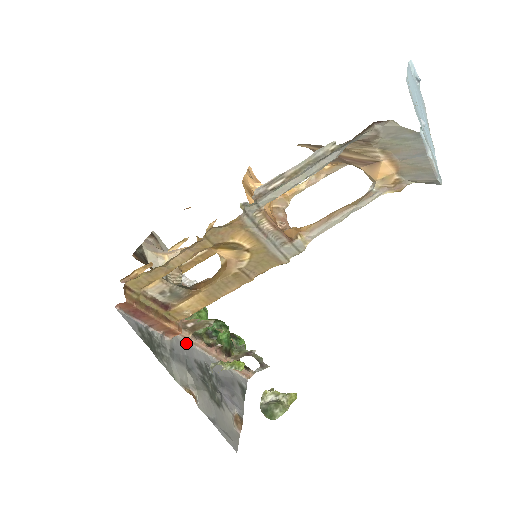
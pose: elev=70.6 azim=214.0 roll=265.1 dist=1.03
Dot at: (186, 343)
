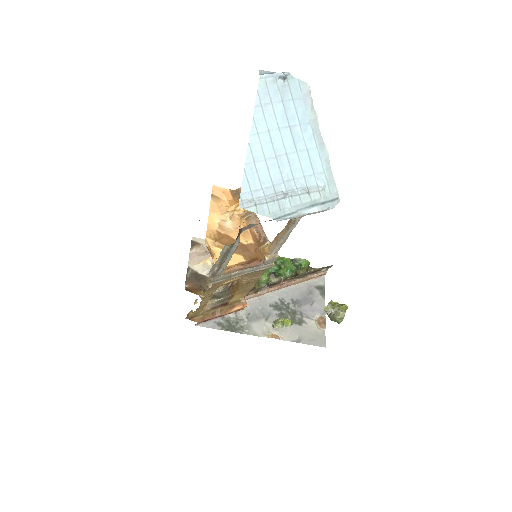
Dot at: (258, 299)
